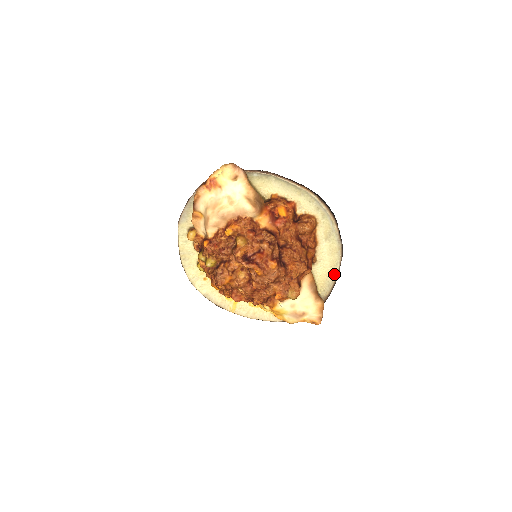
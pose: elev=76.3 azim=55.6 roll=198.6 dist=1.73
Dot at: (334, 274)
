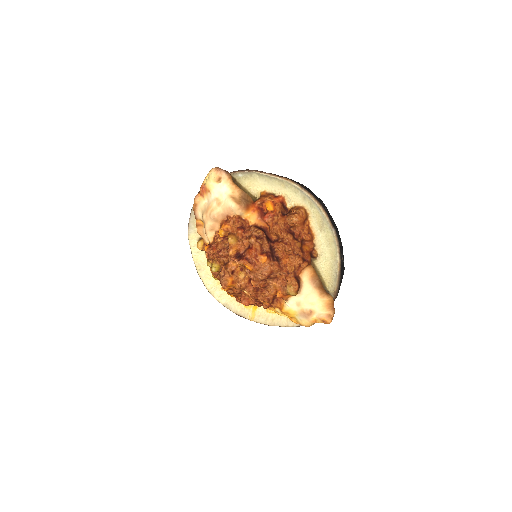
Dot at: (336, 266)
